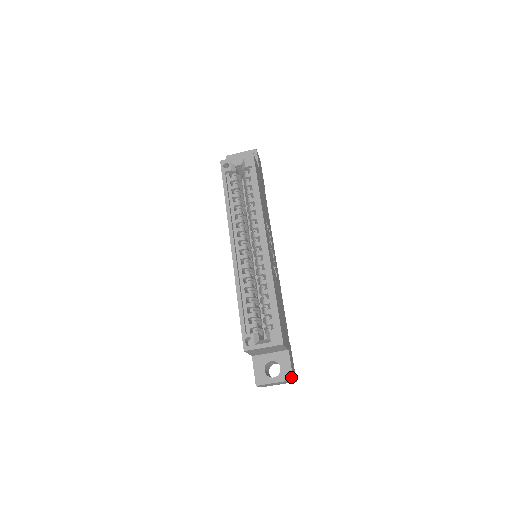
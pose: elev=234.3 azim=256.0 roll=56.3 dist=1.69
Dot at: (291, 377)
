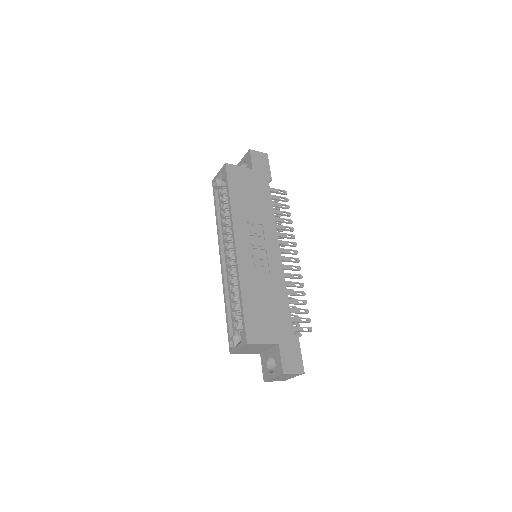
Dot at: (281, 371)
